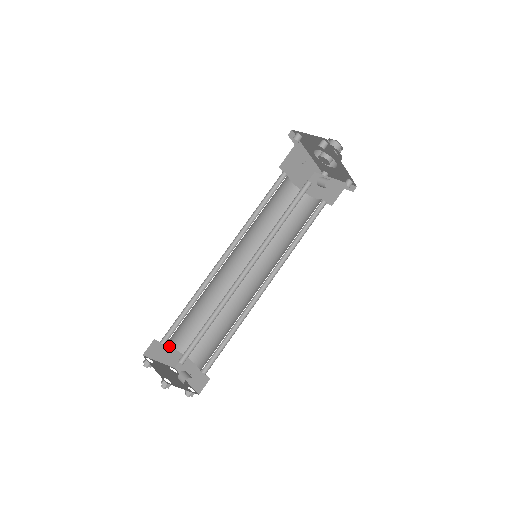
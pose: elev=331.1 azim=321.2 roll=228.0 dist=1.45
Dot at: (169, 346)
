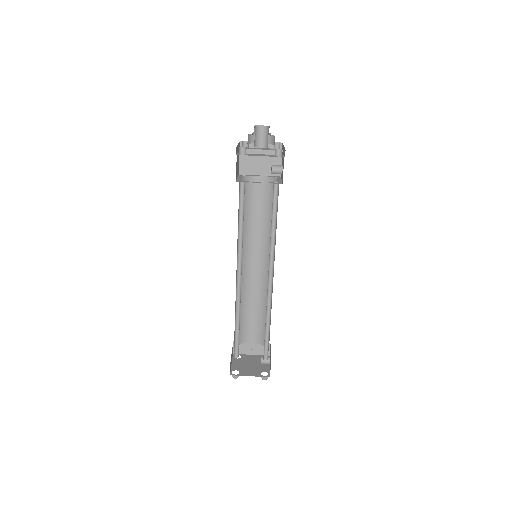
Dot at: occluded
